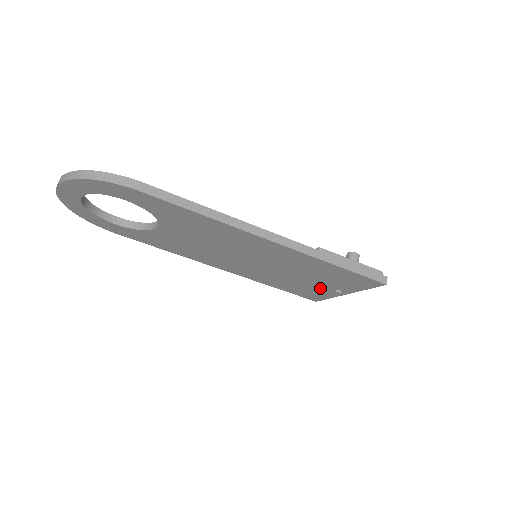
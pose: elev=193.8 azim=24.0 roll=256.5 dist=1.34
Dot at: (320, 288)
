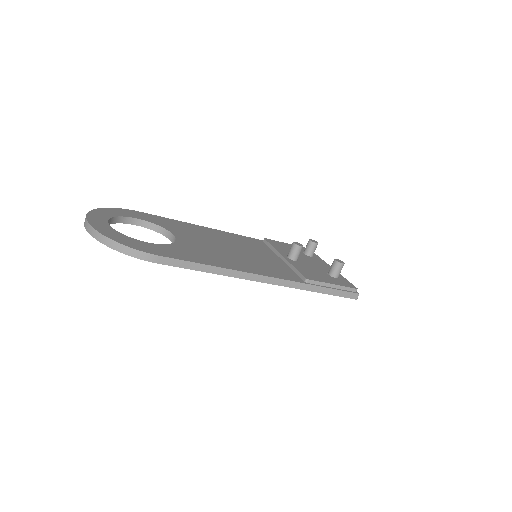
Dot at: occluded
